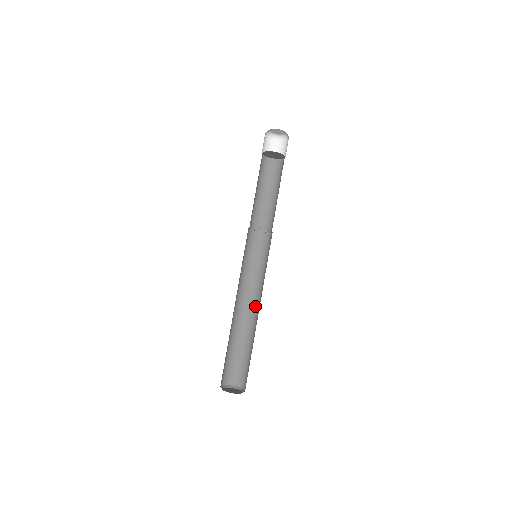
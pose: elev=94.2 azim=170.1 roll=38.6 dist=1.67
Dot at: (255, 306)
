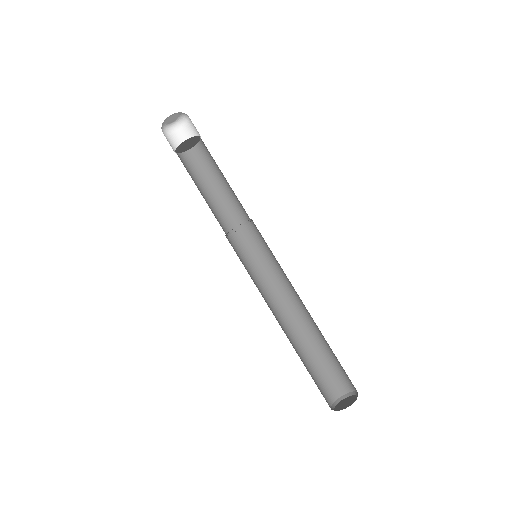
Dot at: (292, 306)
